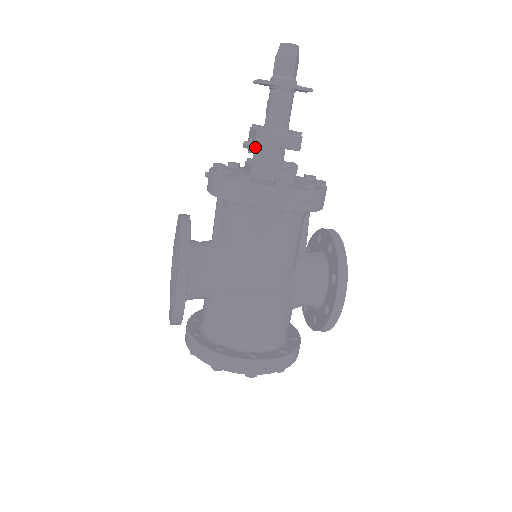
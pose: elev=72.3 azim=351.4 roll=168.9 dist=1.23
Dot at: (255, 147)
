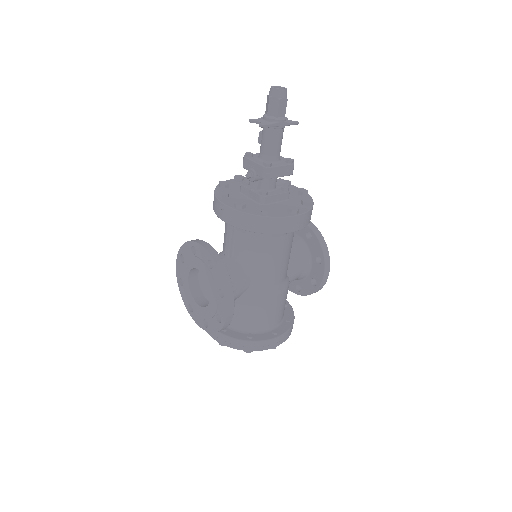
Dot at: (258, 177)
